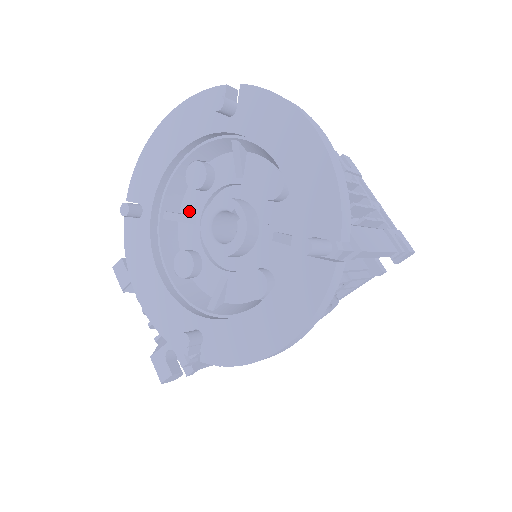
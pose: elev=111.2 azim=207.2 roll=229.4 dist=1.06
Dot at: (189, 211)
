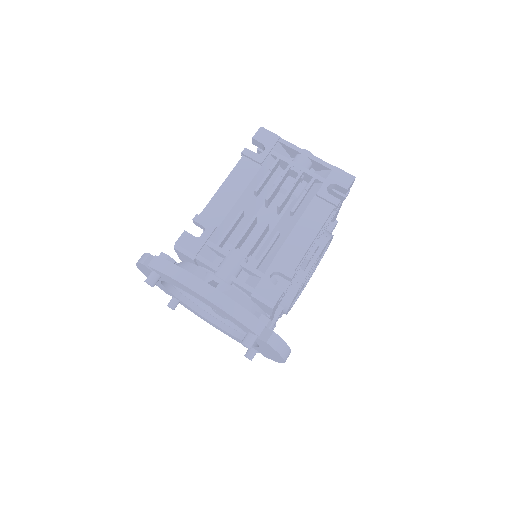
Dot at: occluded
